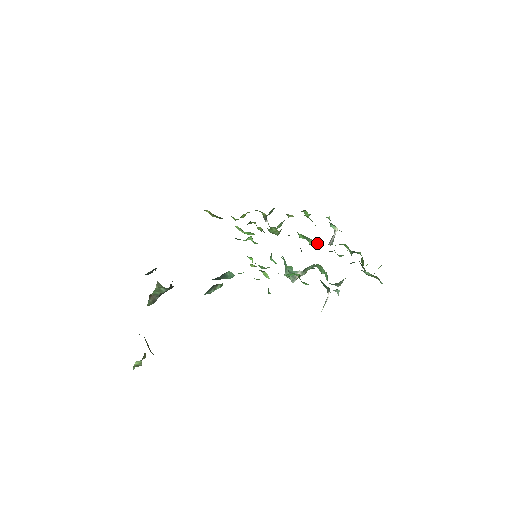
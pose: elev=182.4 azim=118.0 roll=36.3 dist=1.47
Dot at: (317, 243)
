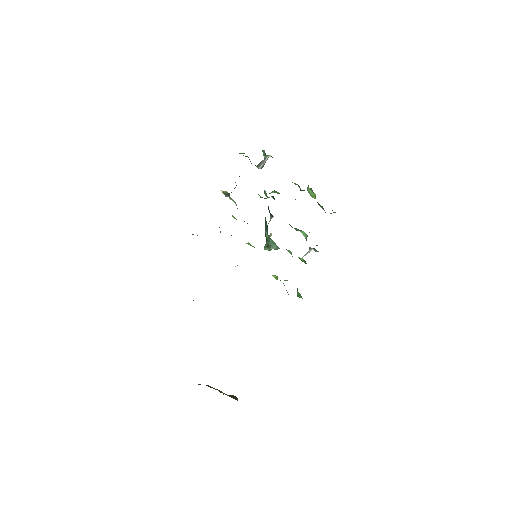
Dot at: (272, 192)
